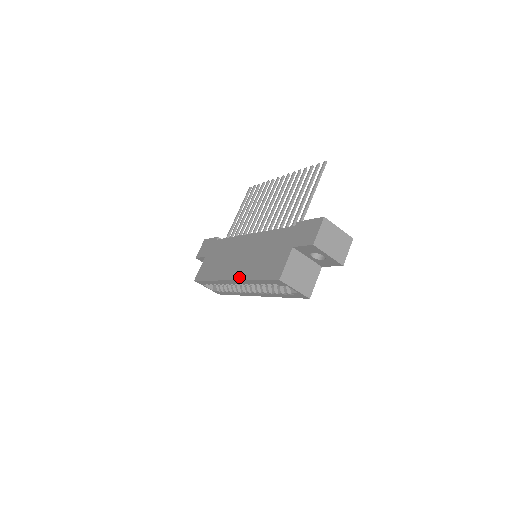
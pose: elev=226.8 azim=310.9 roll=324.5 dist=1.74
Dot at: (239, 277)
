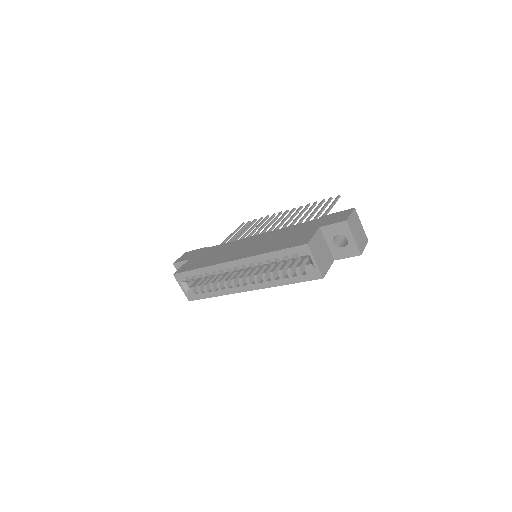
Dot at: (247, 255)
